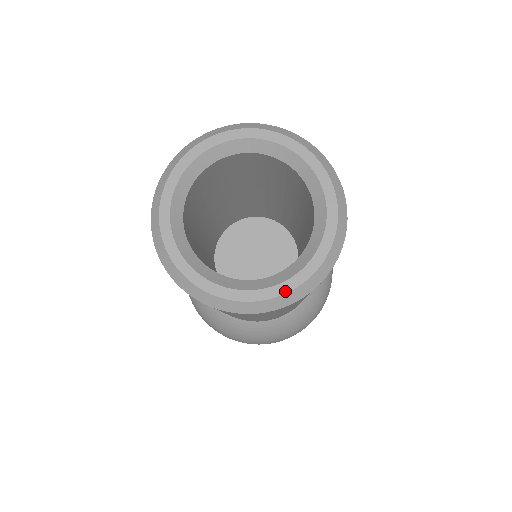
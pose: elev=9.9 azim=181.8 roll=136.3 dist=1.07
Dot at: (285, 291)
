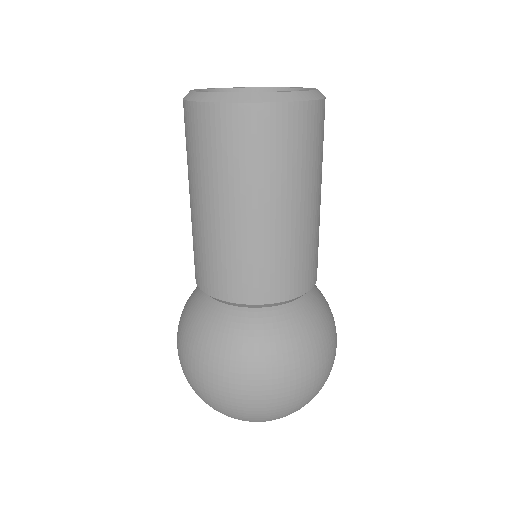
Dot at: (316, 89)
